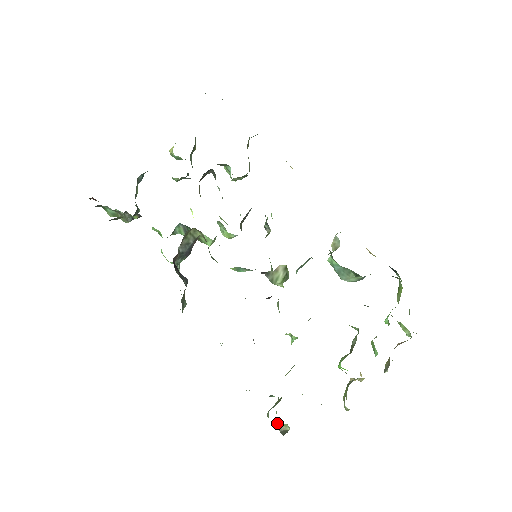
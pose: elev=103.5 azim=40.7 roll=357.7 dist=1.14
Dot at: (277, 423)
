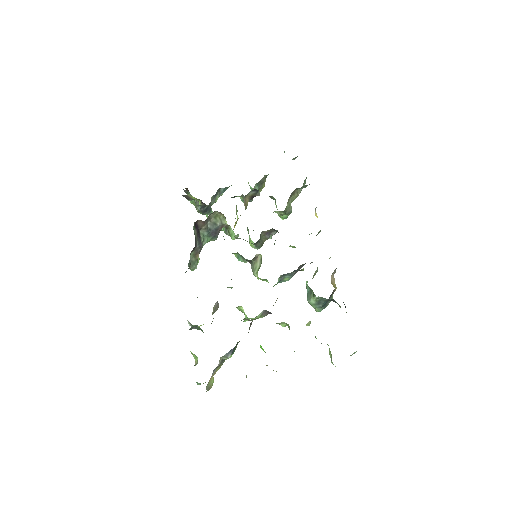
Dot at: (193, 355)
